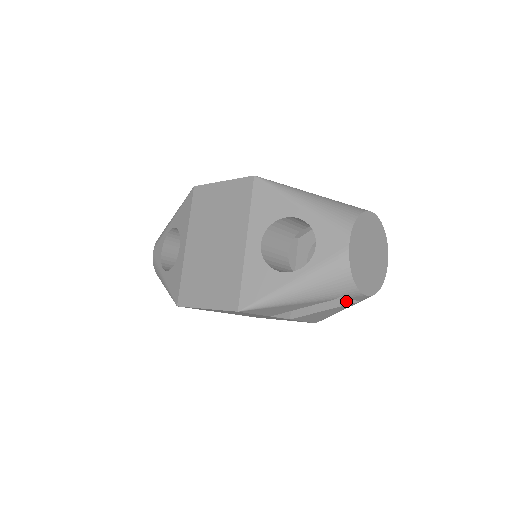
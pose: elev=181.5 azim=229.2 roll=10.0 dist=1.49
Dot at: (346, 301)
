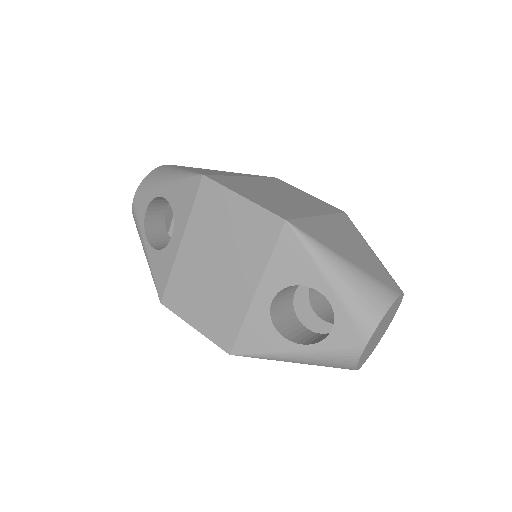
Dot at: occluded
